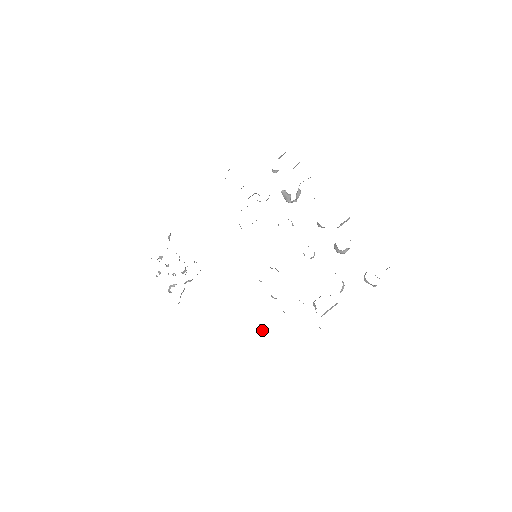
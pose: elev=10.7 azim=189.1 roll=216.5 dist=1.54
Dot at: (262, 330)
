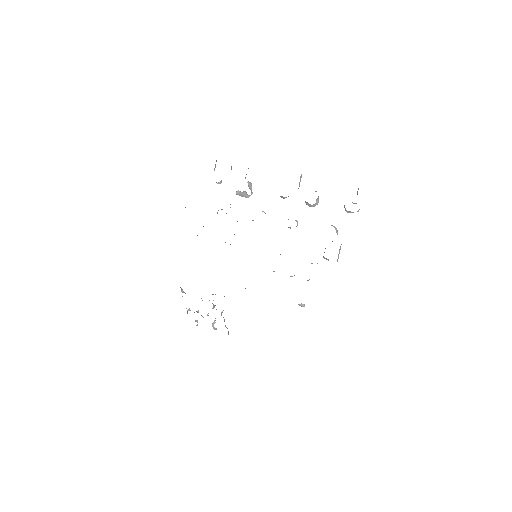
Dot at: (303, 305)
